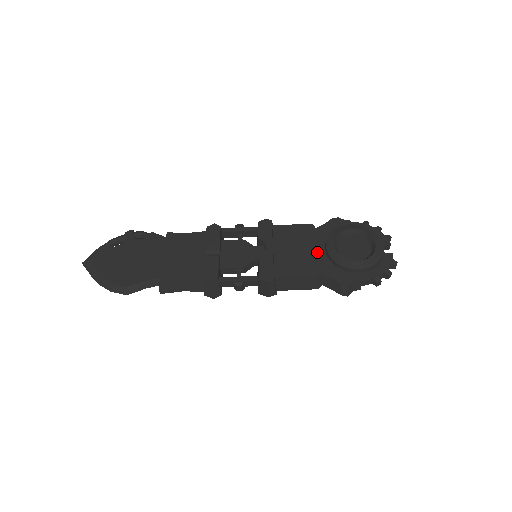
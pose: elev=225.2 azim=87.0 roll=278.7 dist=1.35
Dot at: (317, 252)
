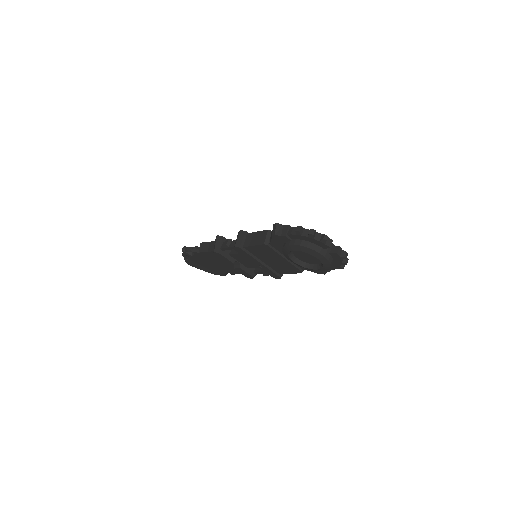
Dot at: (287, 261)
